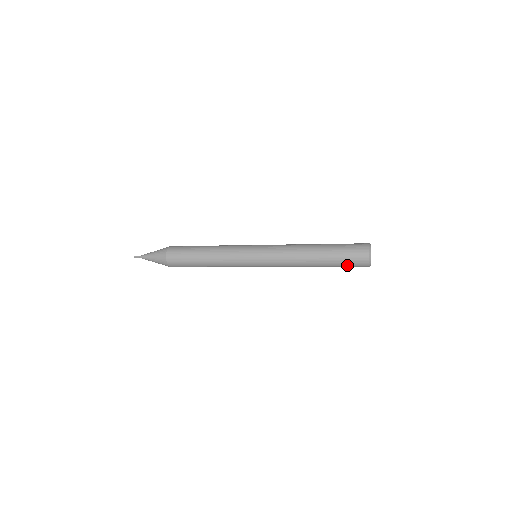
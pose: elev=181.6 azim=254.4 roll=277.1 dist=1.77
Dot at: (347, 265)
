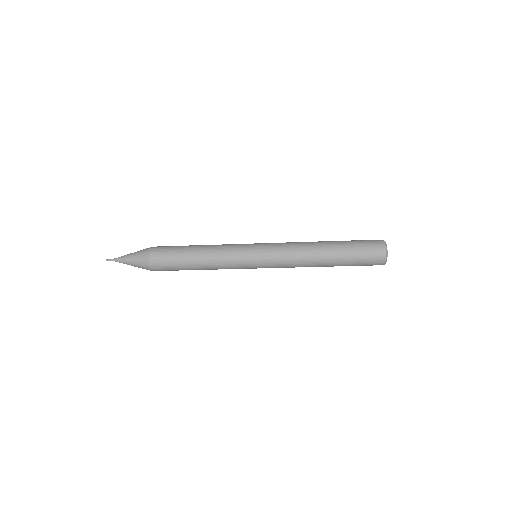
Dot at: (361, 250)
